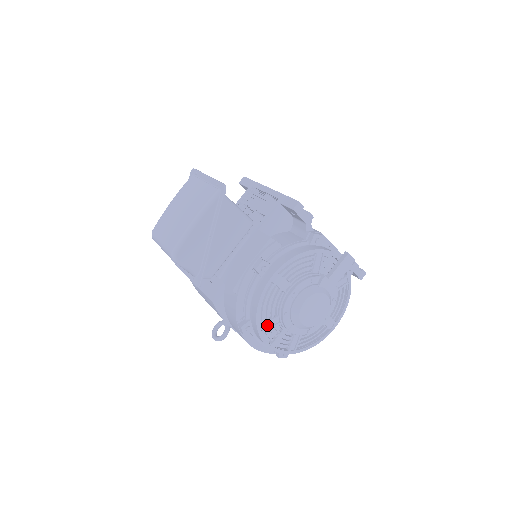
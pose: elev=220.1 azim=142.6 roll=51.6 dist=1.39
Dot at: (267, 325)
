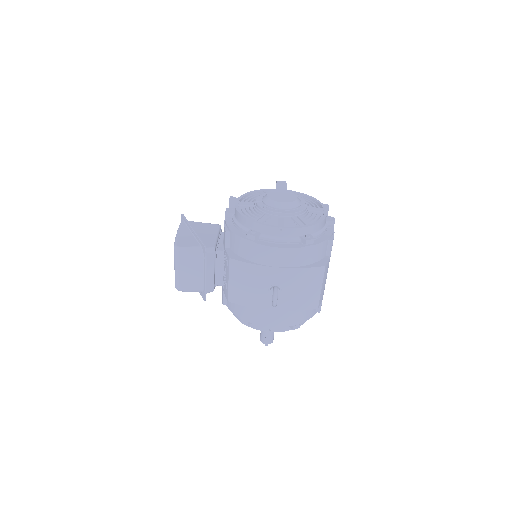
Dot at: (262, 220)
